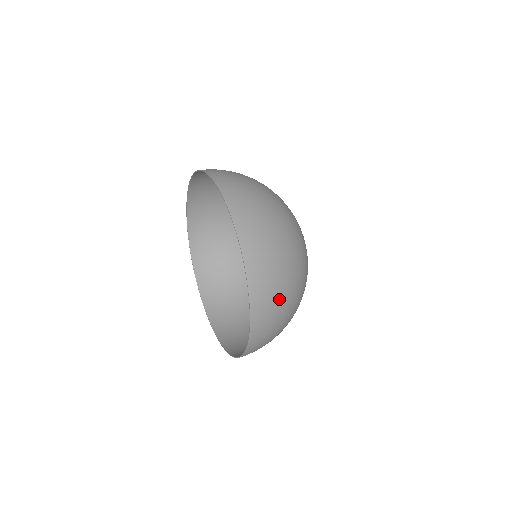
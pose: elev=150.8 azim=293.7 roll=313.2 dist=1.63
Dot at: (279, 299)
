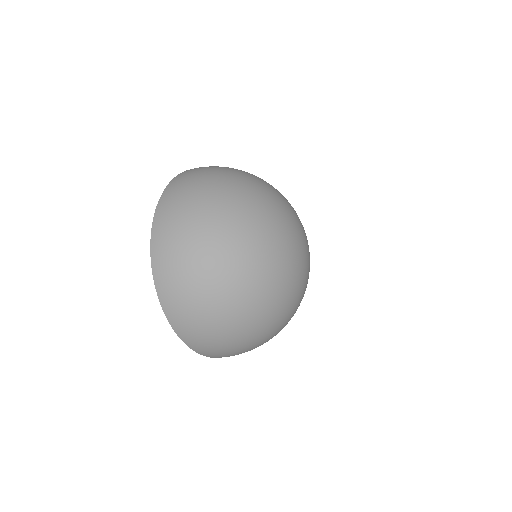
Dot at: (183, 225)
